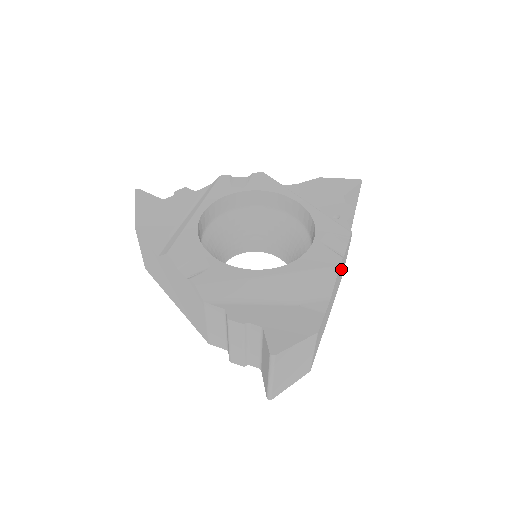
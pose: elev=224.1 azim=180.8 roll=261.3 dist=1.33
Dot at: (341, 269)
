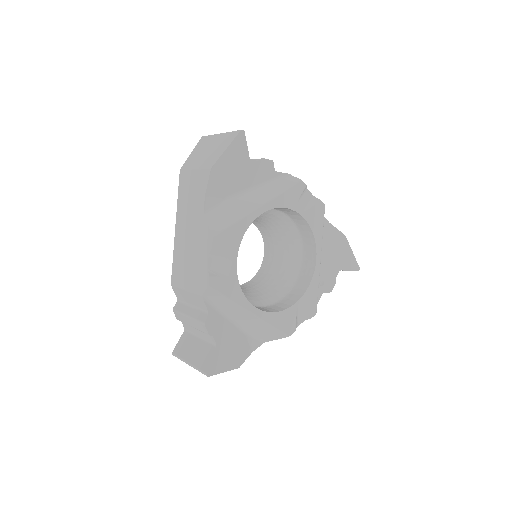
Dot at: occluded
